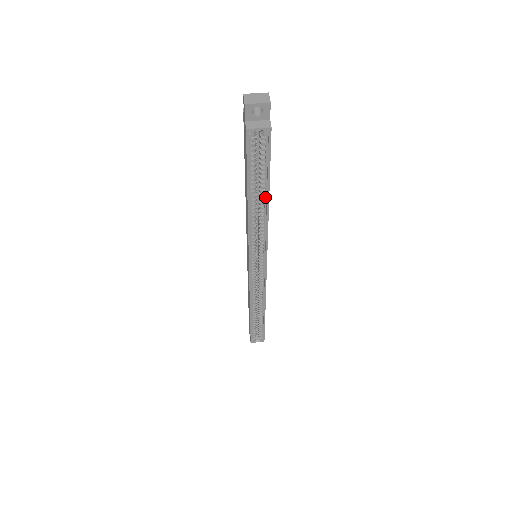
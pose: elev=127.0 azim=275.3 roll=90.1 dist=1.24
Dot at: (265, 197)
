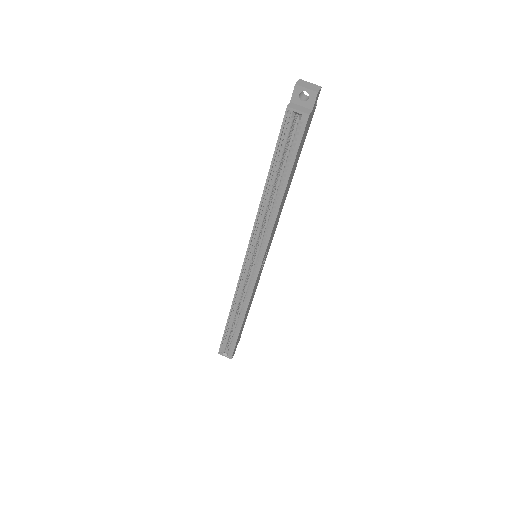
Dot at: (282, 188)
